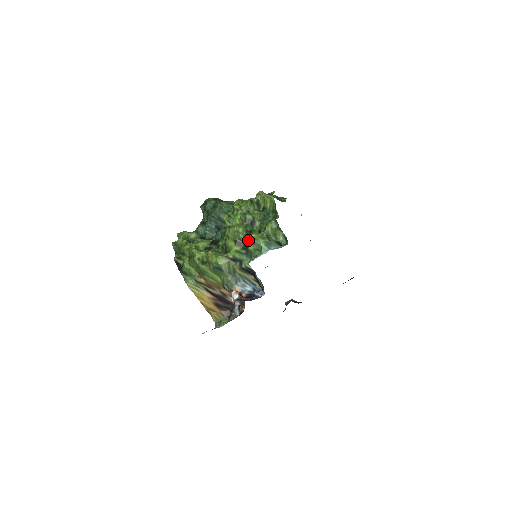
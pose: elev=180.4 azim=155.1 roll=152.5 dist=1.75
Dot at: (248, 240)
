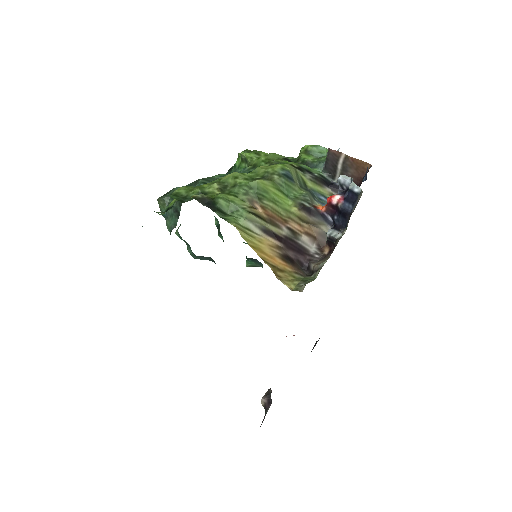
Dot at: (297, 158)
